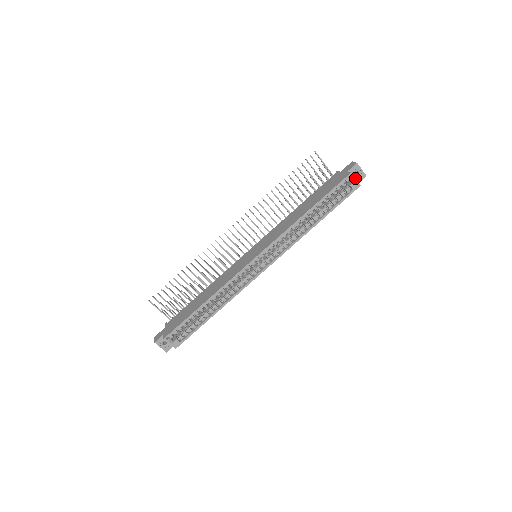
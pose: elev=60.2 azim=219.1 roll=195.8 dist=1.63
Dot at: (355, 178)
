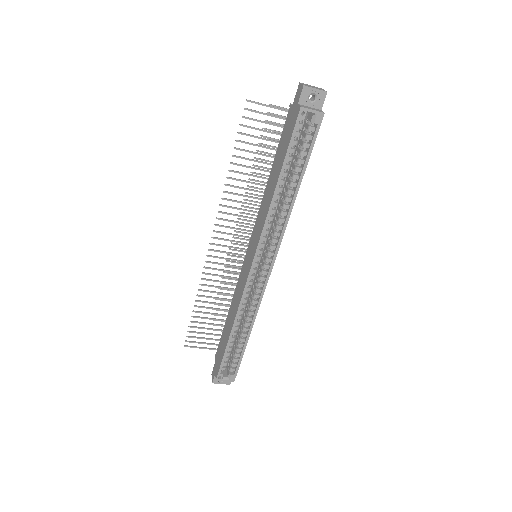
Dot at: (311, 109)
